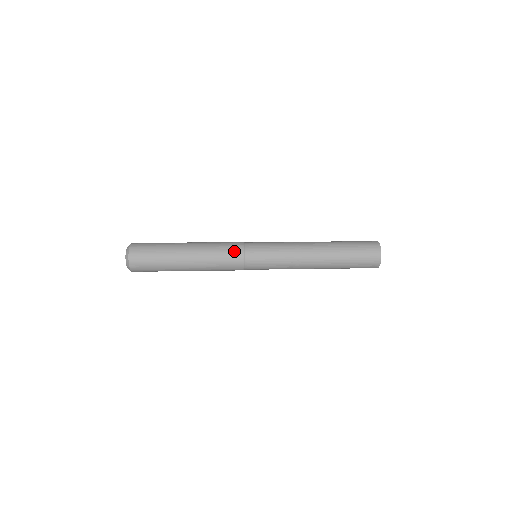
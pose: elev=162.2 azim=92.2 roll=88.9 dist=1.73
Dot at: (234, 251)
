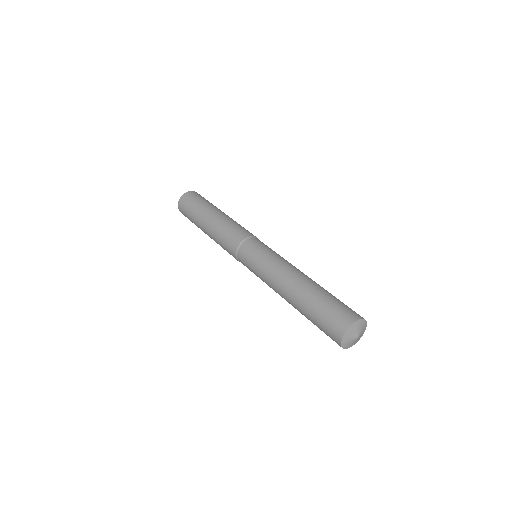
Dot at: (231, 245)
